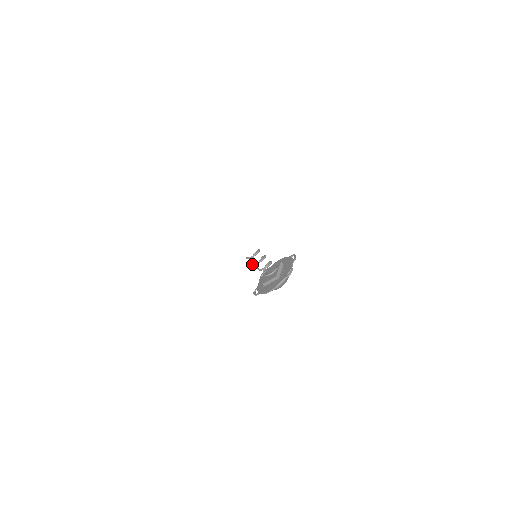
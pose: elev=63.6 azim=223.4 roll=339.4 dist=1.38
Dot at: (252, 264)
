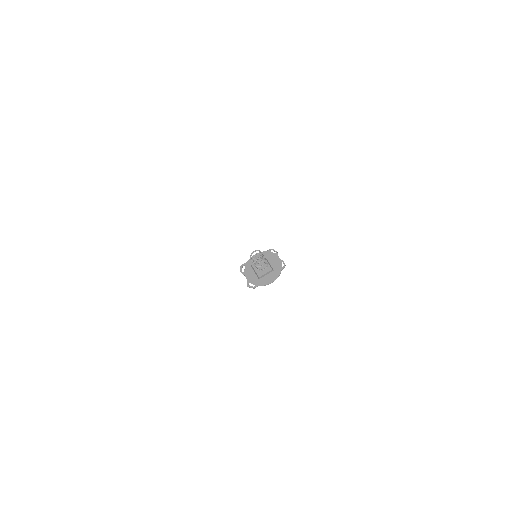
Dot at: (256, 263)
